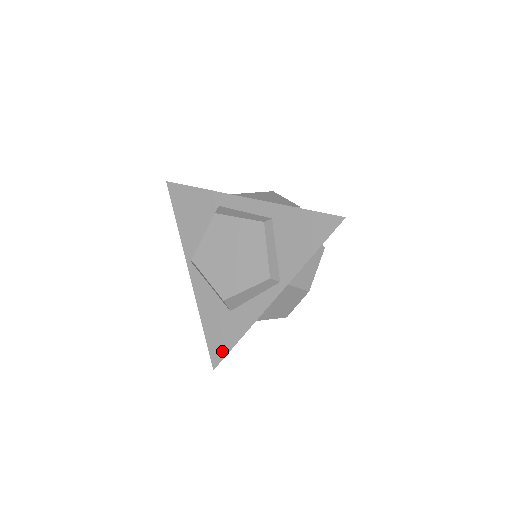
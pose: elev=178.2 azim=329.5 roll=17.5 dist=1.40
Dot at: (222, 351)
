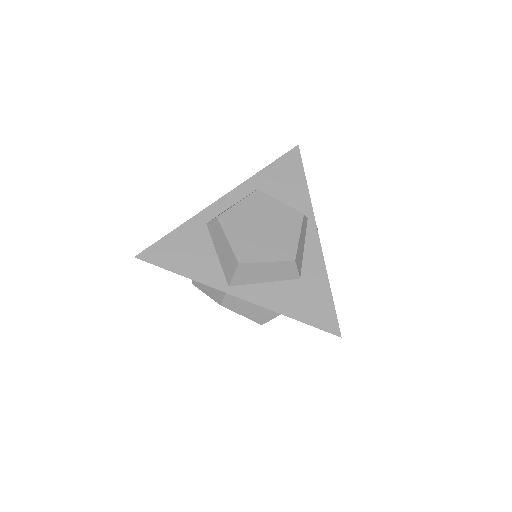
Dot at: (329, 314)
